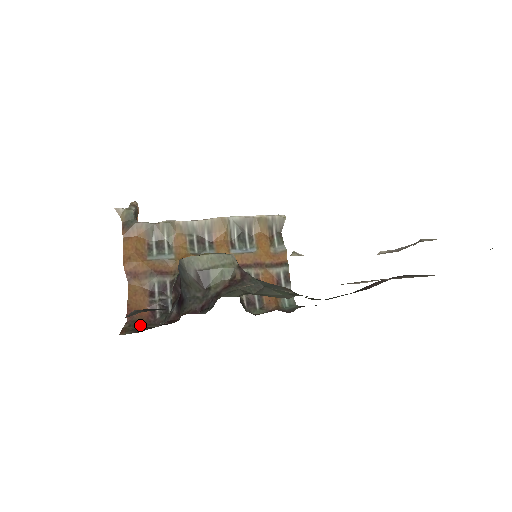
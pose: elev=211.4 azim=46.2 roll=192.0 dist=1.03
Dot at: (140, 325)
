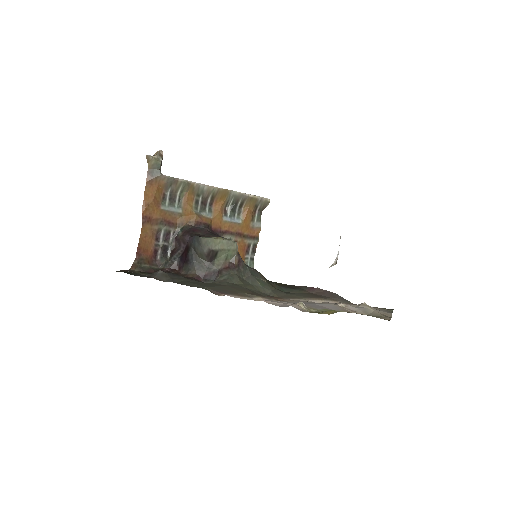
Dot at: (146, 264)
